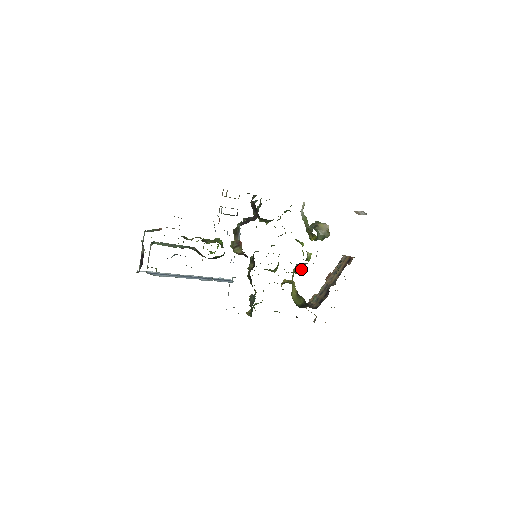
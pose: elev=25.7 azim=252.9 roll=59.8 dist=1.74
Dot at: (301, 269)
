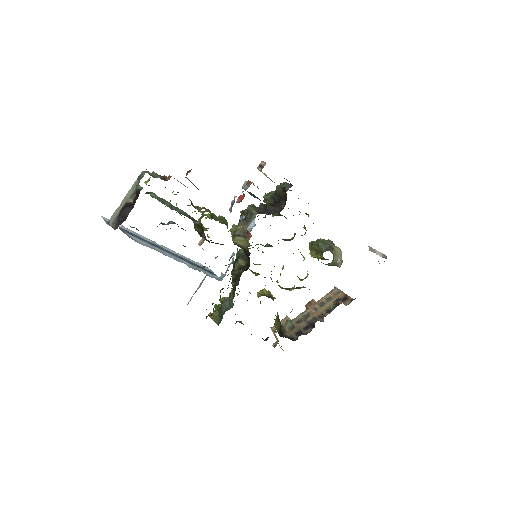
Dot at: occluded
